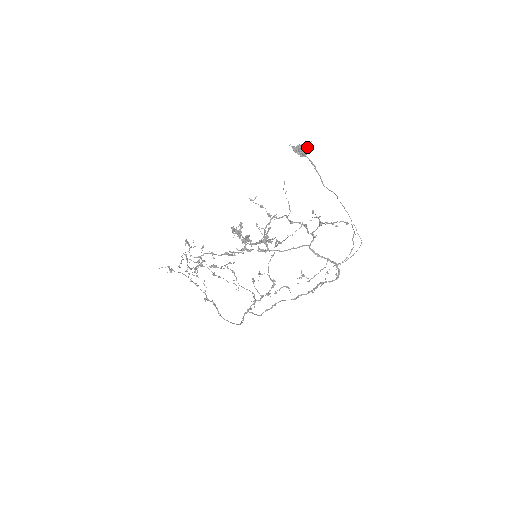
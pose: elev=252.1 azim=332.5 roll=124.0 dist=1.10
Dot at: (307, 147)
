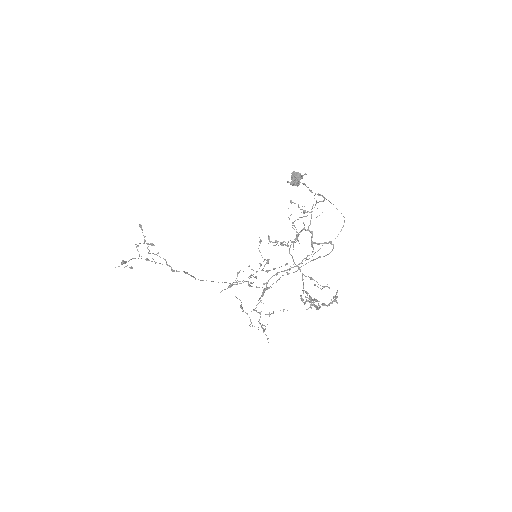
Dot at: (301, 177)
